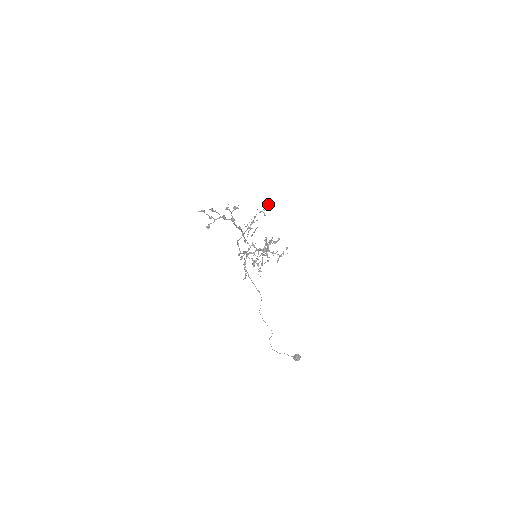
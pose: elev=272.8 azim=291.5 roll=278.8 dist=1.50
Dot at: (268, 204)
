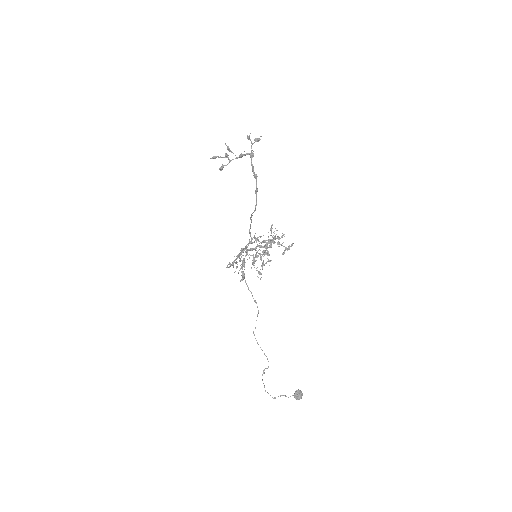
Dot at: (260, 236)
